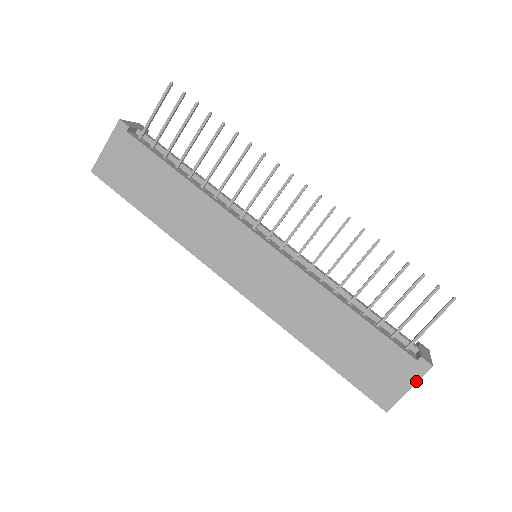
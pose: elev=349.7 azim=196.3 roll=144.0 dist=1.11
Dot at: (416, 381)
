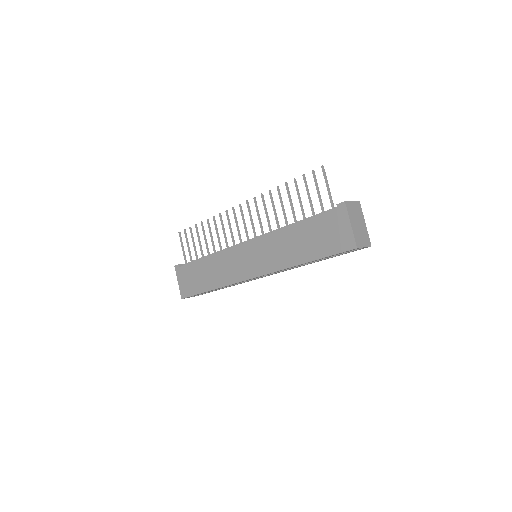
Dot at: (348, 217)
